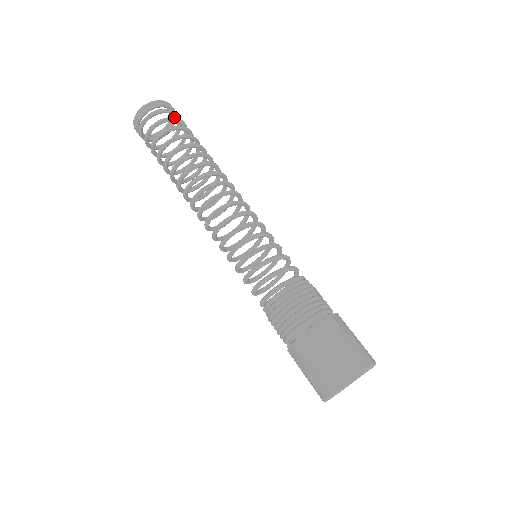
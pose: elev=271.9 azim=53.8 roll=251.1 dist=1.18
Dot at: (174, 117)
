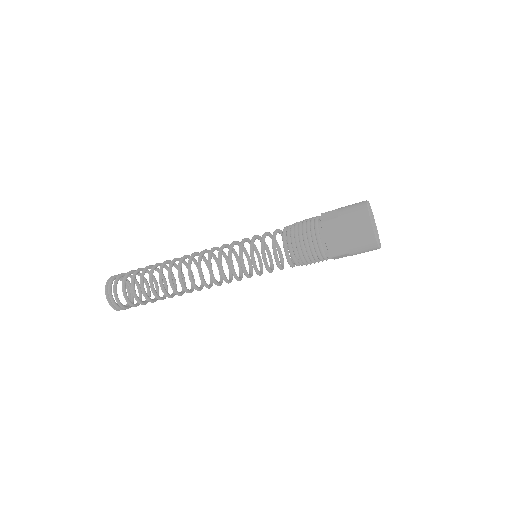
Dot at: (129, 271)
